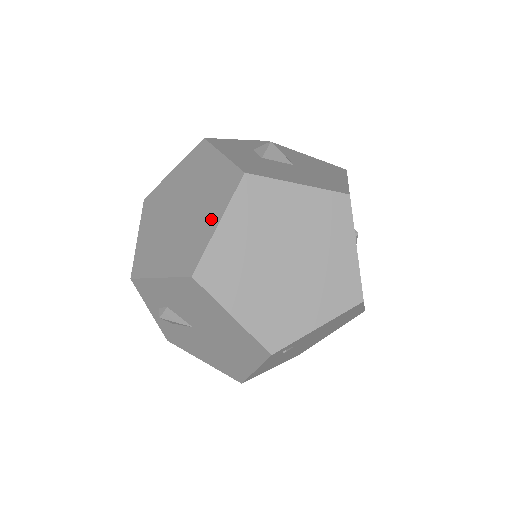
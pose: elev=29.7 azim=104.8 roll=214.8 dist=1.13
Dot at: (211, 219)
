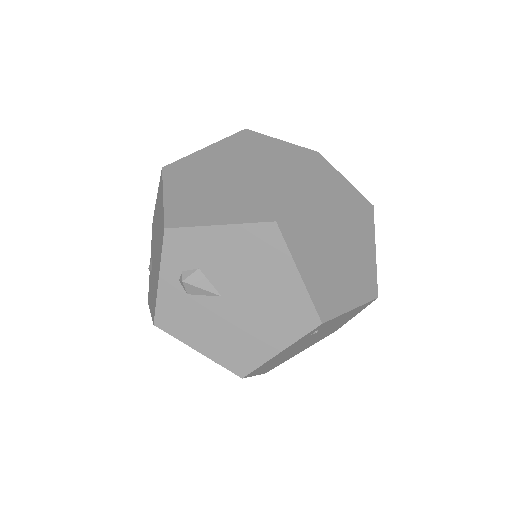
Dot at: (286, 181)
